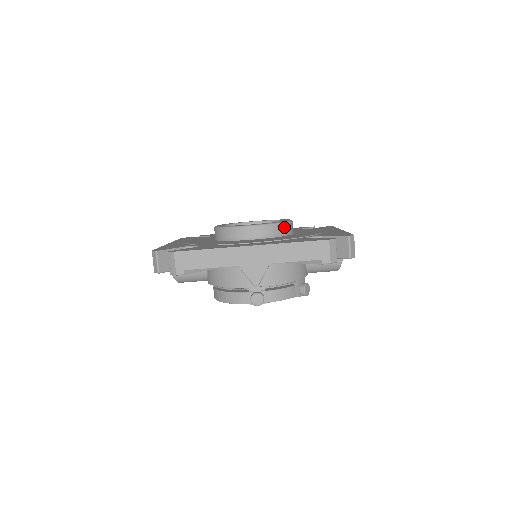
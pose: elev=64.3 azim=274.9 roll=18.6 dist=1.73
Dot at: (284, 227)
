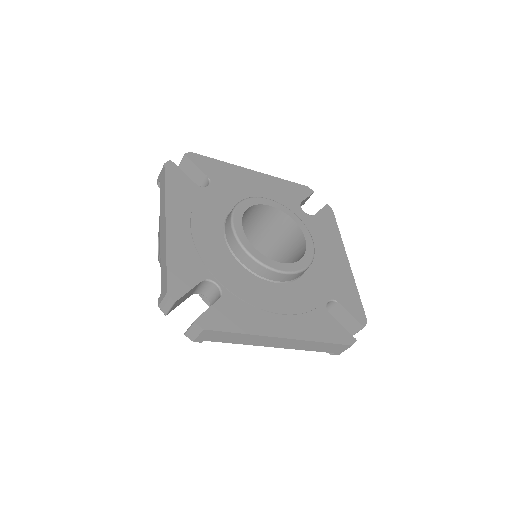
Dot at: occluded
